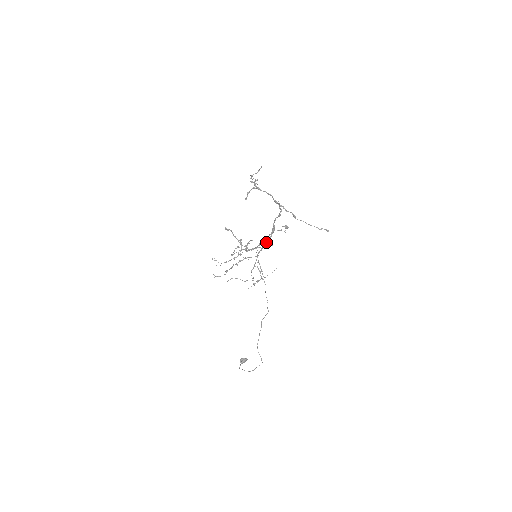
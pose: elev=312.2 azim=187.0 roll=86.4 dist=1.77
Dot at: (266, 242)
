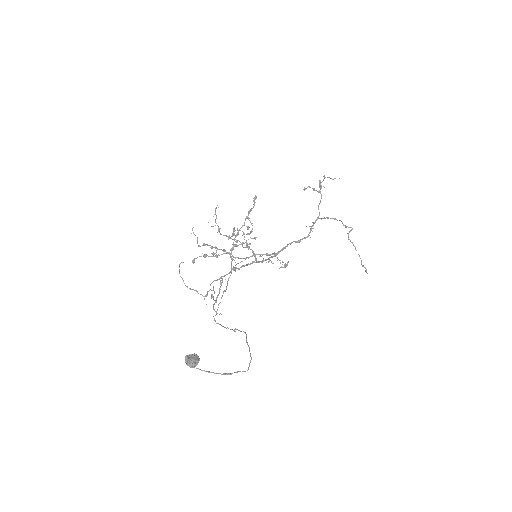
Dot at: occluded
